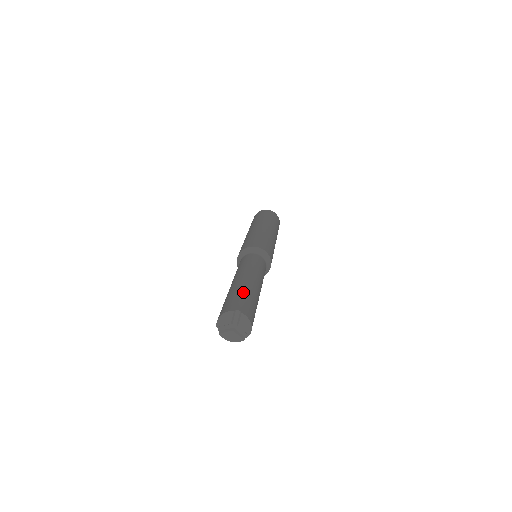
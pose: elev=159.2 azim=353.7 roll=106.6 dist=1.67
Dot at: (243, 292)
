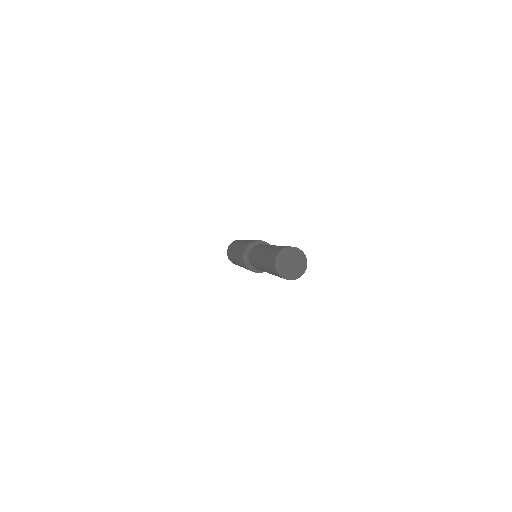
Dot at: (273, 248)
